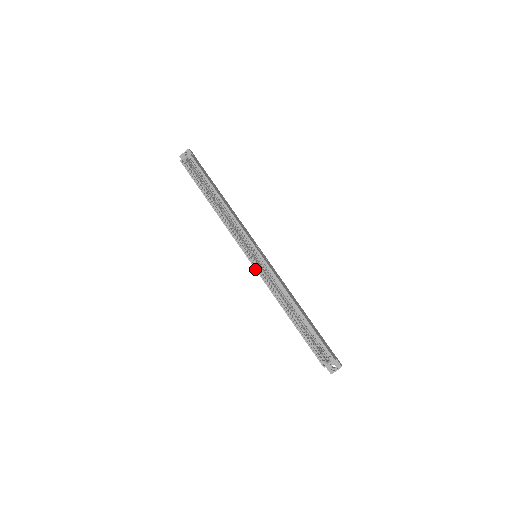
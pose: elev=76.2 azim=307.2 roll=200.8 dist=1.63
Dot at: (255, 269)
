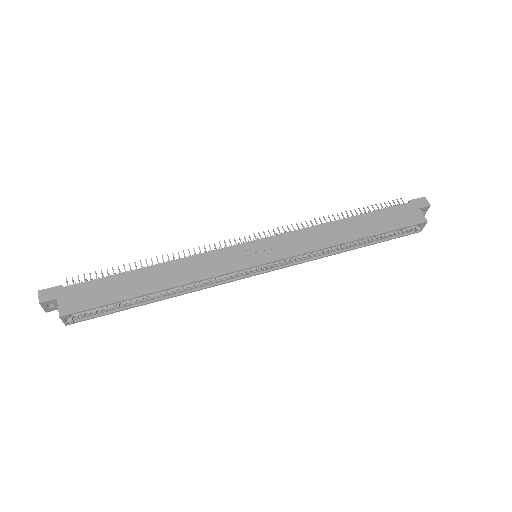
Dot at: occluded
